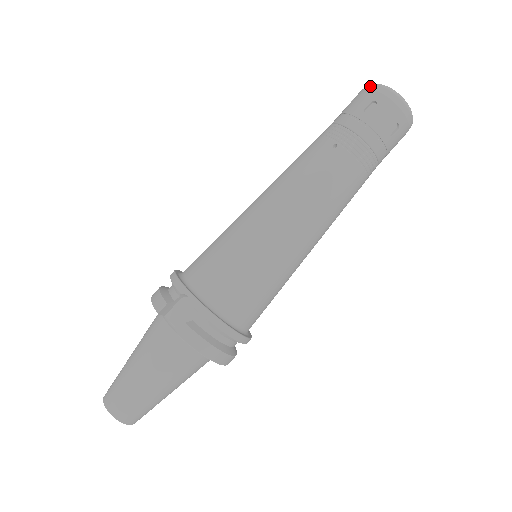
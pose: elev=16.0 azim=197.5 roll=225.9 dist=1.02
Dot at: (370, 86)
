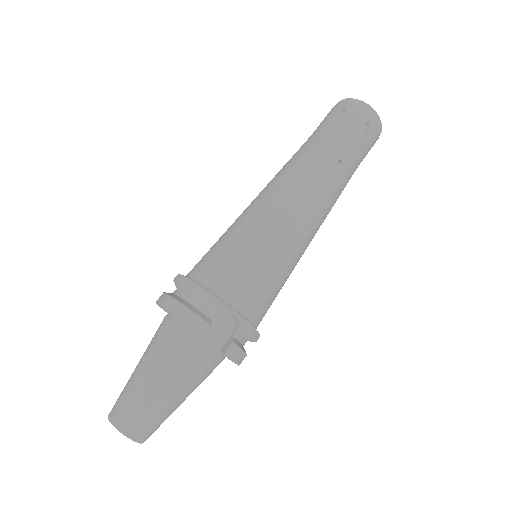
Dot at: (361, 104)
